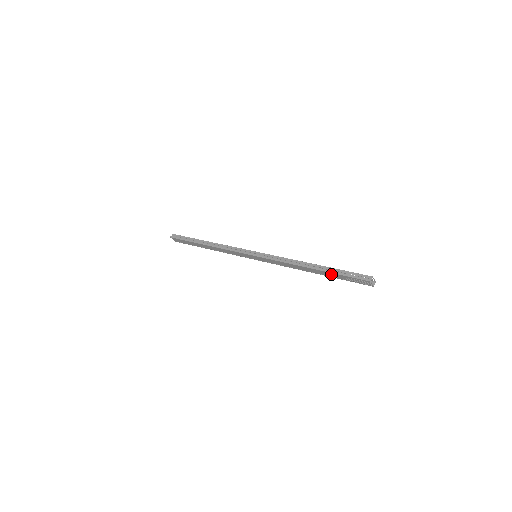
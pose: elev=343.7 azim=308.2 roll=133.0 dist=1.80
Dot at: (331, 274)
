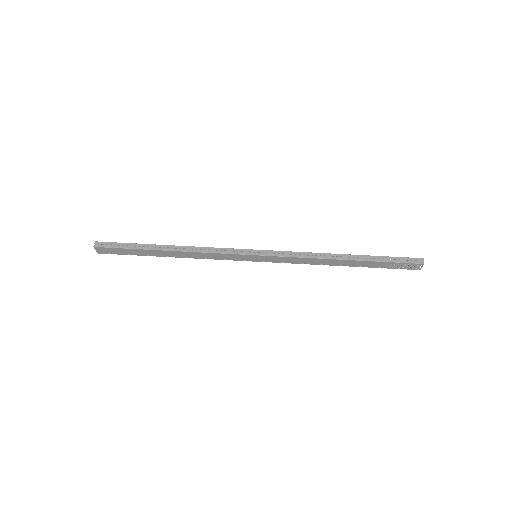
Dot at: (372, 263)
